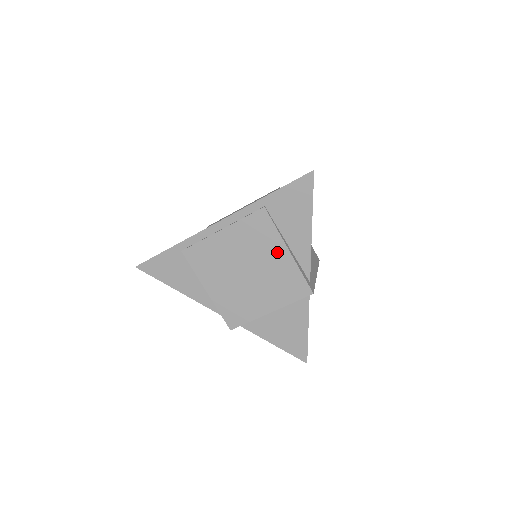
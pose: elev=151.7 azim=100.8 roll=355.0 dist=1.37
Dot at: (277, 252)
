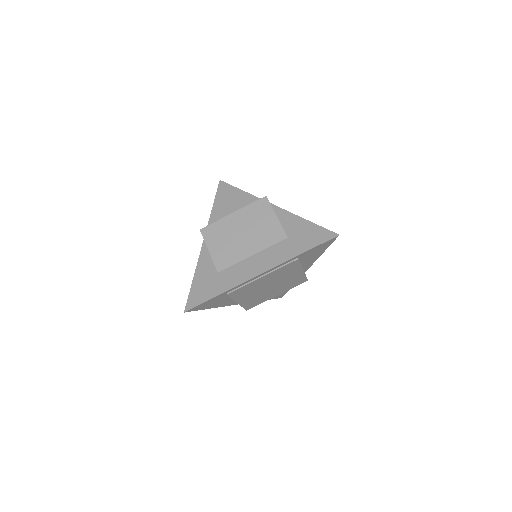
Dot at: (296, 273)
